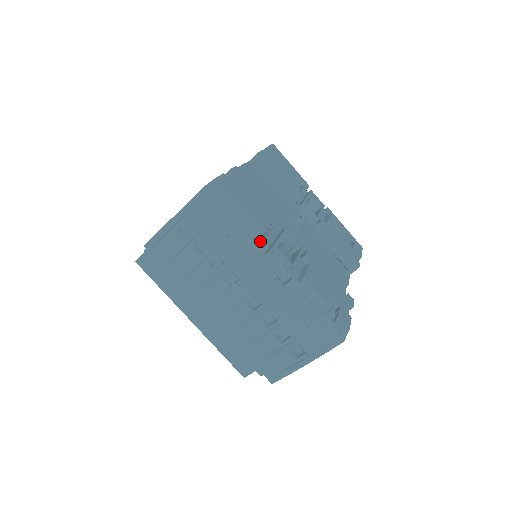
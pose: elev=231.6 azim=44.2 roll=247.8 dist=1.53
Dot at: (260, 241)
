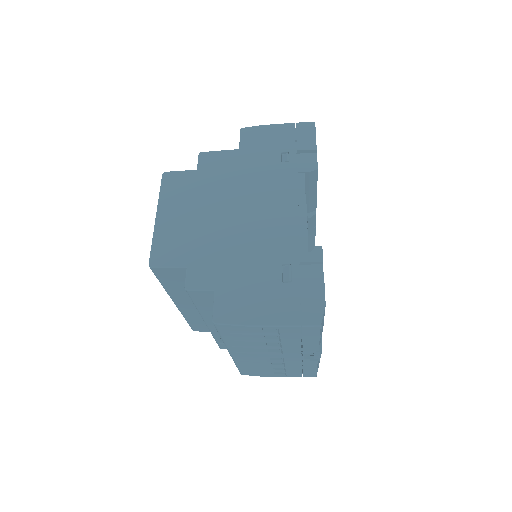
Dot at: (320, 342)
